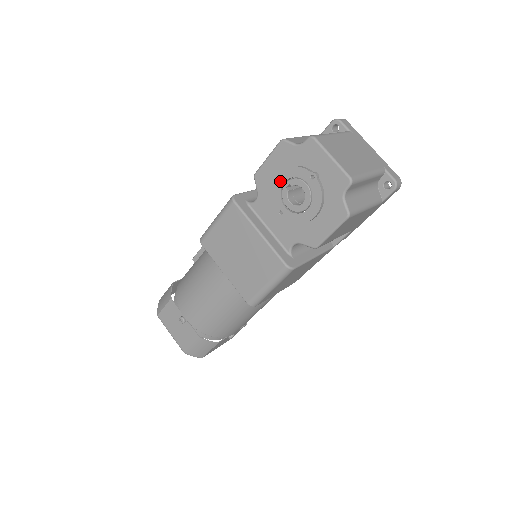
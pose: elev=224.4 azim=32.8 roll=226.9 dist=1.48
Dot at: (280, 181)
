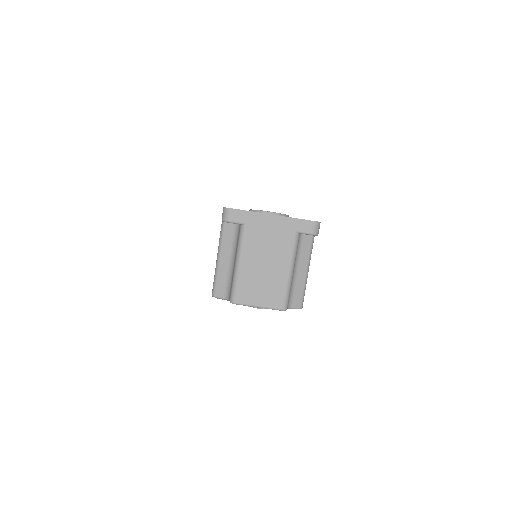
Dot at: occluded
